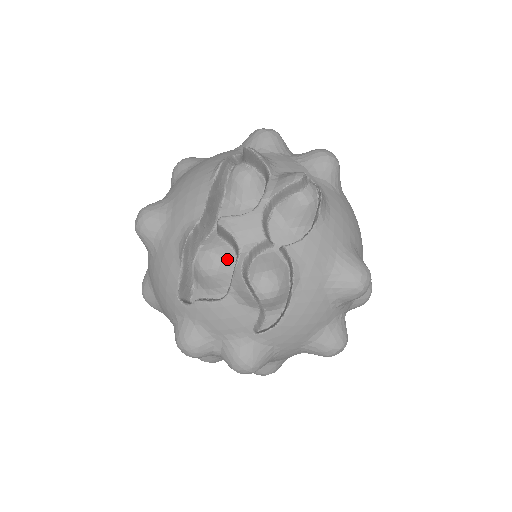
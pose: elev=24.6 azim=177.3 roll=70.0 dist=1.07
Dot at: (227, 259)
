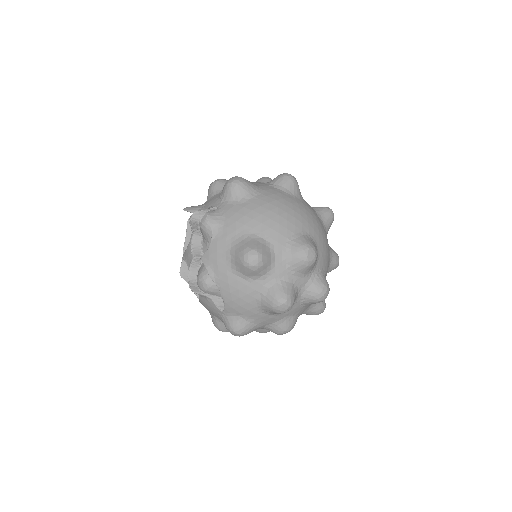
Dot at: occluded
